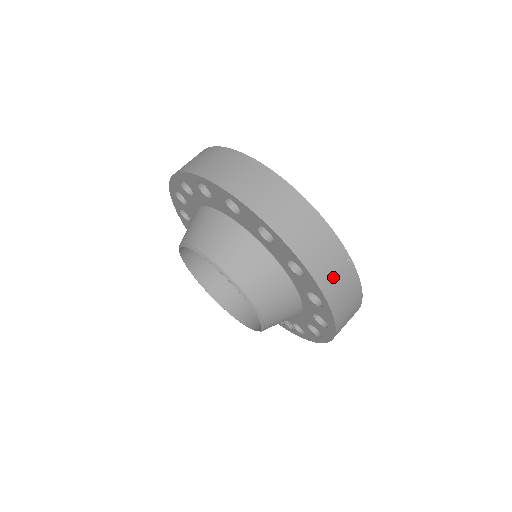
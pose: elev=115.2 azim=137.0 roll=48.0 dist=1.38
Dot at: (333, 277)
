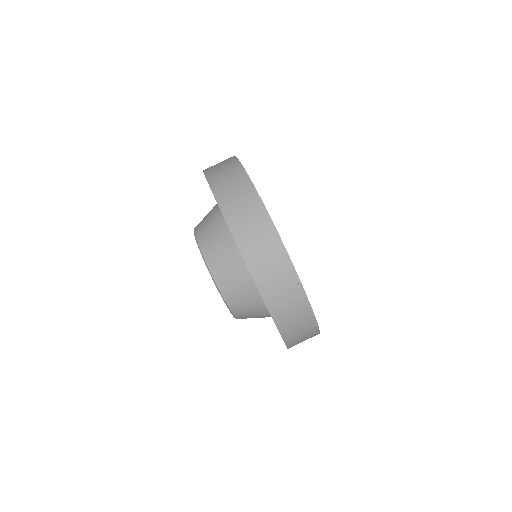
Dot at: (280, 295)
